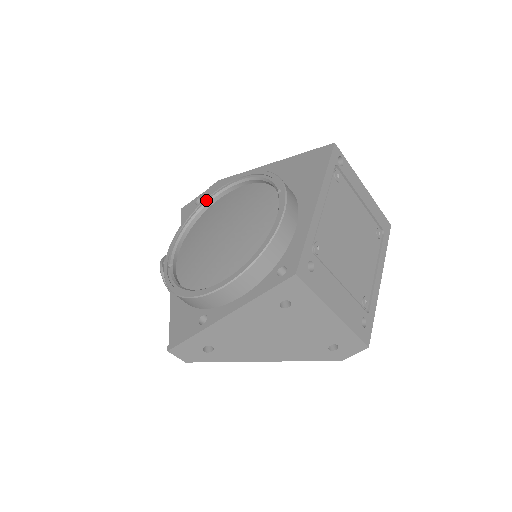
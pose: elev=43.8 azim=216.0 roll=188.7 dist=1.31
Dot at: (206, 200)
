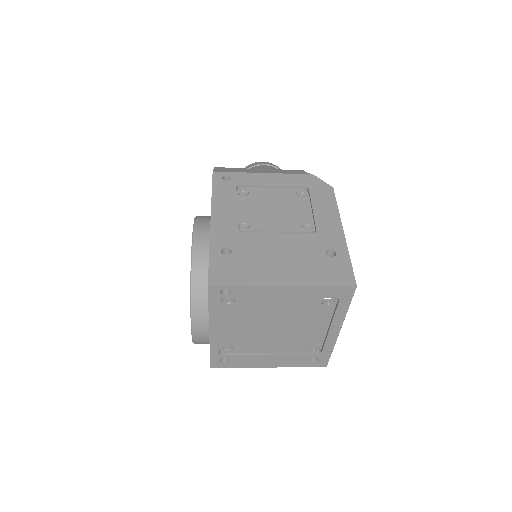
Dot at: occluded
